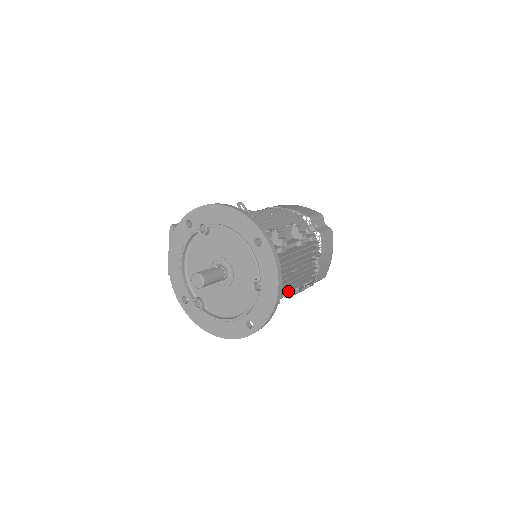
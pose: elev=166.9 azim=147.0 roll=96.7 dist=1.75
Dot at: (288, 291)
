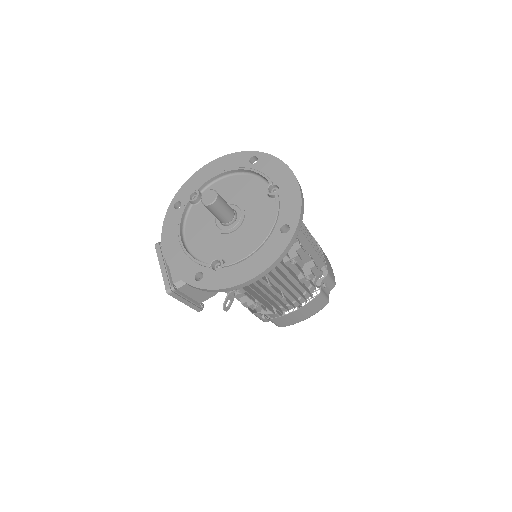
Dot at: (306, 237)
